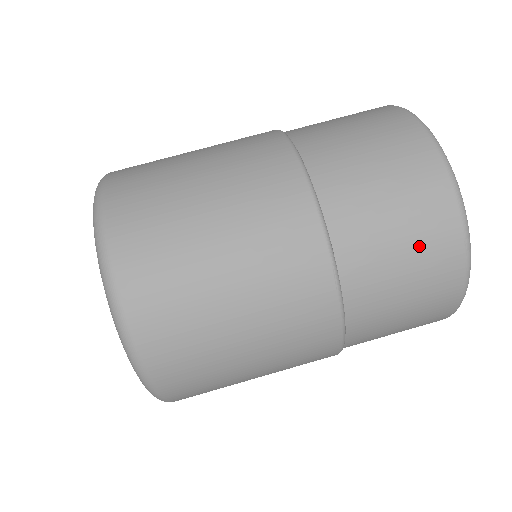
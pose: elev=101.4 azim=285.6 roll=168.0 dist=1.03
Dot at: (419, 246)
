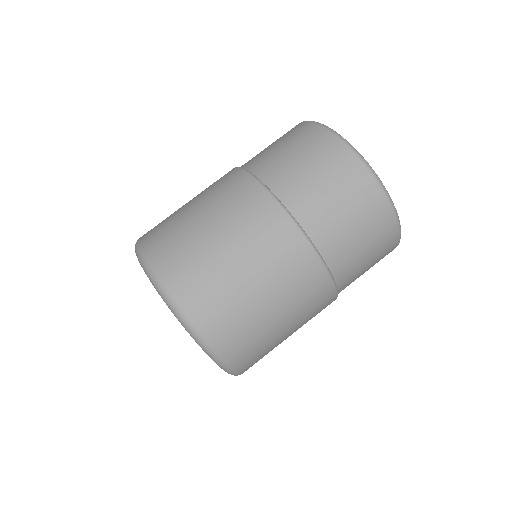
Dot at: (364, 221)
